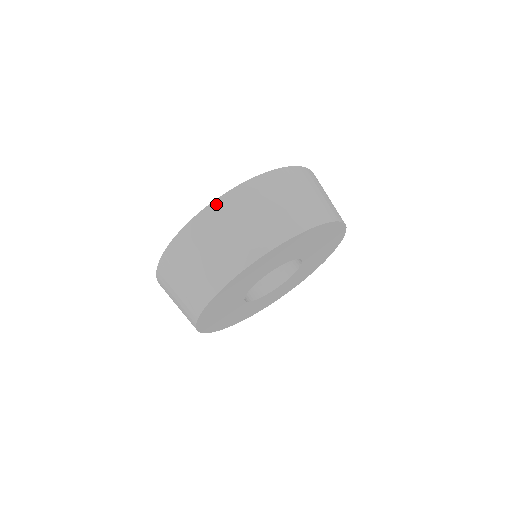
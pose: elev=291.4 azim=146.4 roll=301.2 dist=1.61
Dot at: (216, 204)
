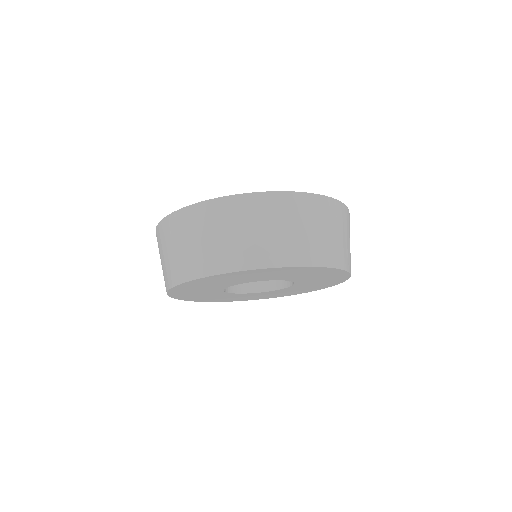
Dot at: (328, 200)
